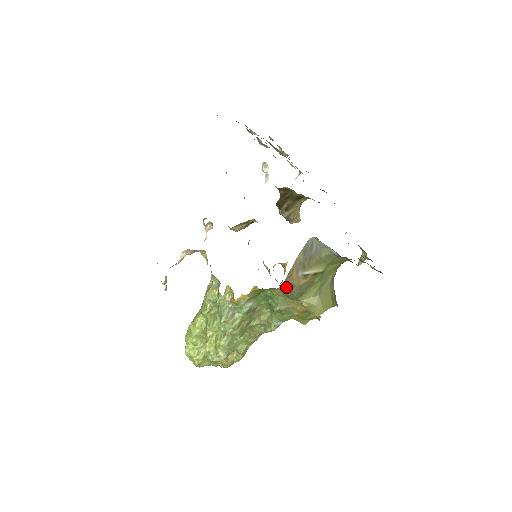
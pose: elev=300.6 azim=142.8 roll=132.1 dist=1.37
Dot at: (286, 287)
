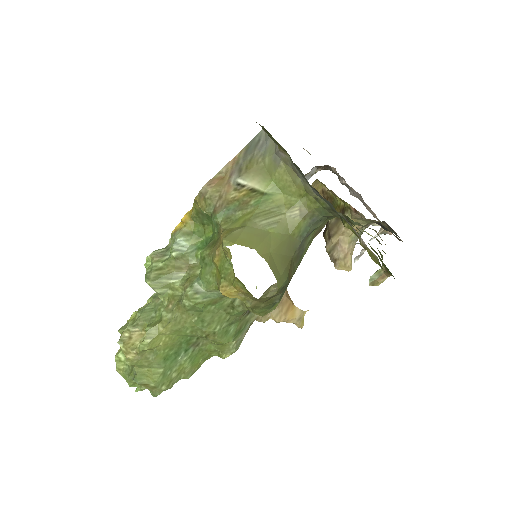
Dot at: (210, 191)
